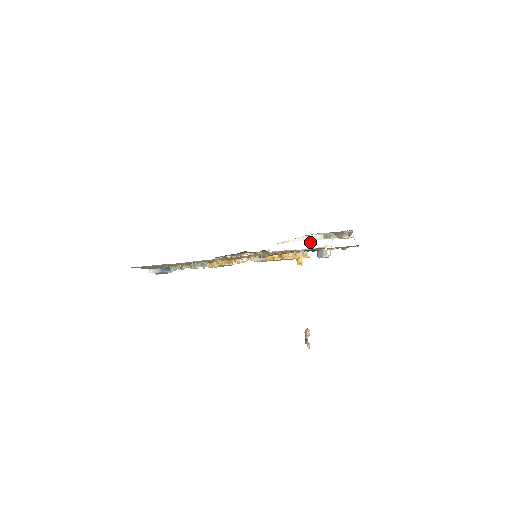
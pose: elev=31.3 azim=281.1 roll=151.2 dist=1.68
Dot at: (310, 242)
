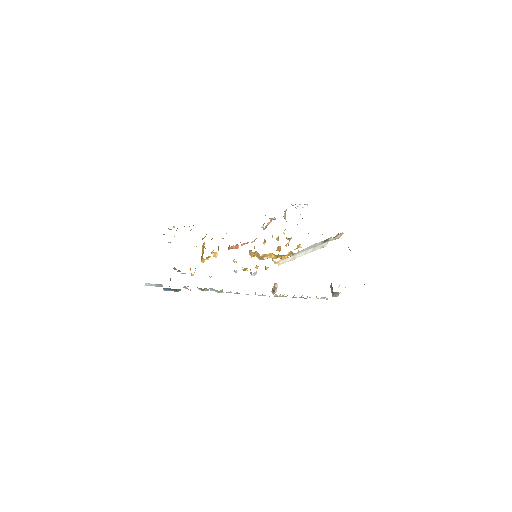
Dot at: (311, 249)
